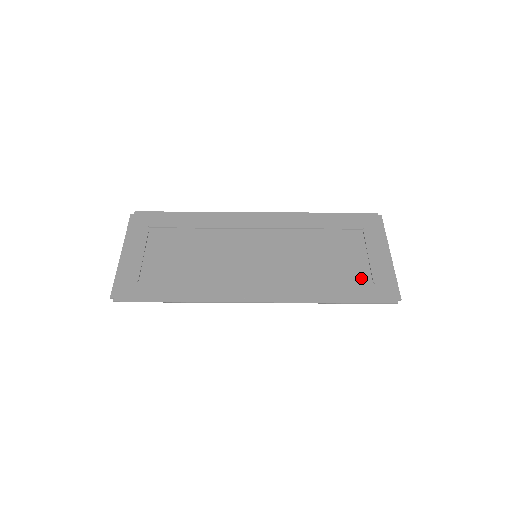
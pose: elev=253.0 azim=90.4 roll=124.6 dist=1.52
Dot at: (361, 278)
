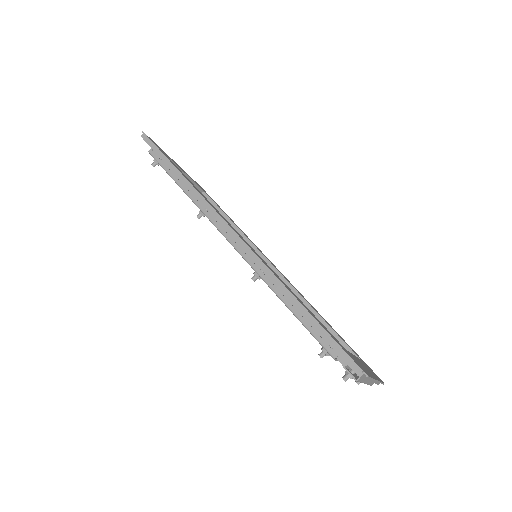
Dot at: occluded
